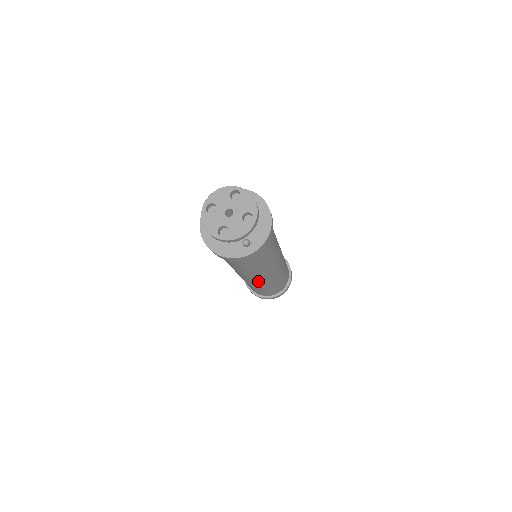
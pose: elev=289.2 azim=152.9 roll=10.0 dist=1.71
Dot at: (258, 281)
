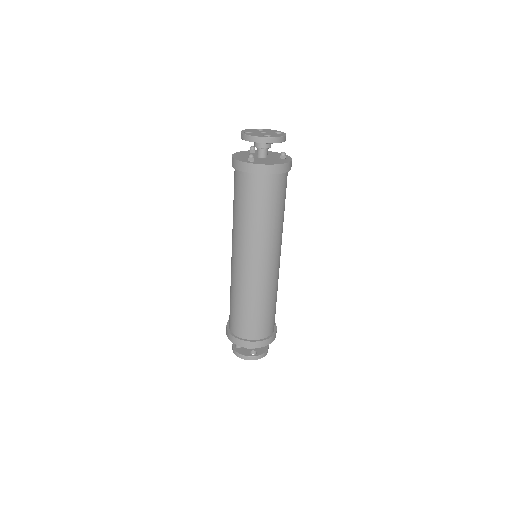
Dot at: (236, 263)
